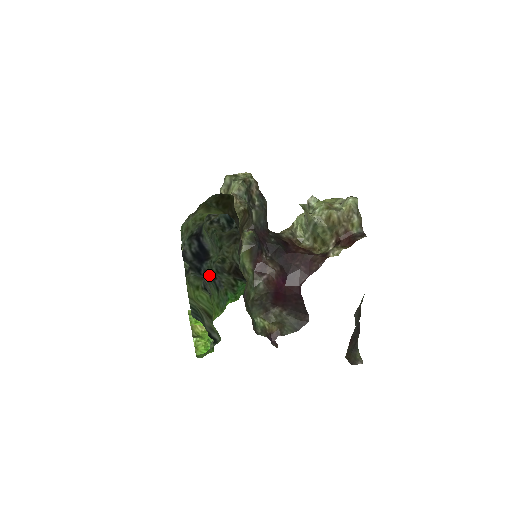
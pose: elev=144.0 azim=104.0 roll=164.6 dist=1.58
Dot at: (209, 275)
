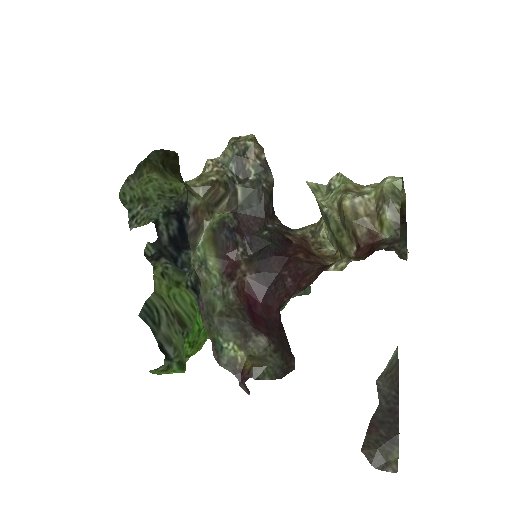
Dot at: occluded
